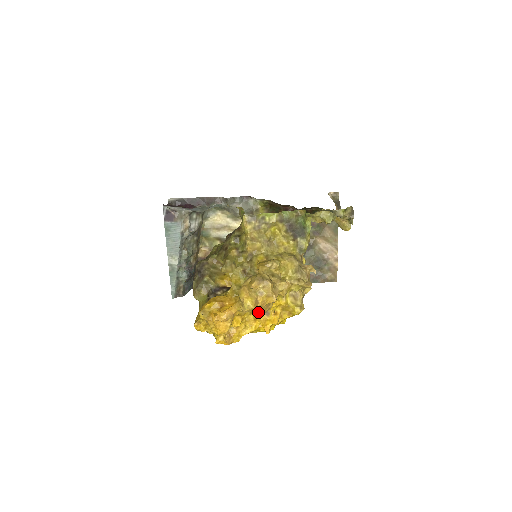
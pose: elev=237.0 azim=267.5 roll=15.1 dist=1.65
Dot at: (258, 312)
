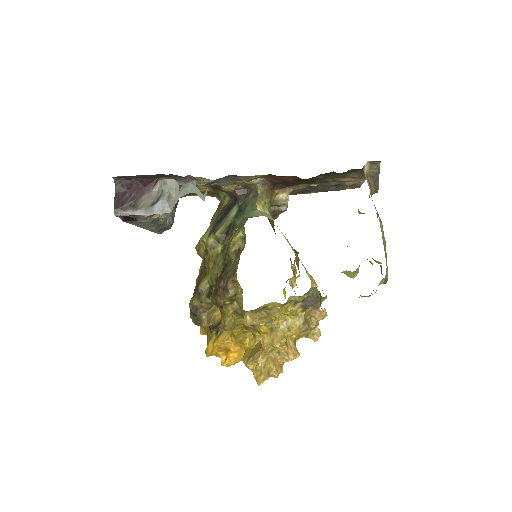
Dot at: occluded
